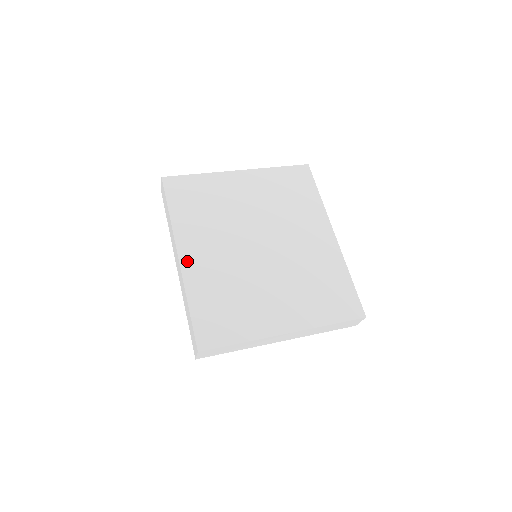
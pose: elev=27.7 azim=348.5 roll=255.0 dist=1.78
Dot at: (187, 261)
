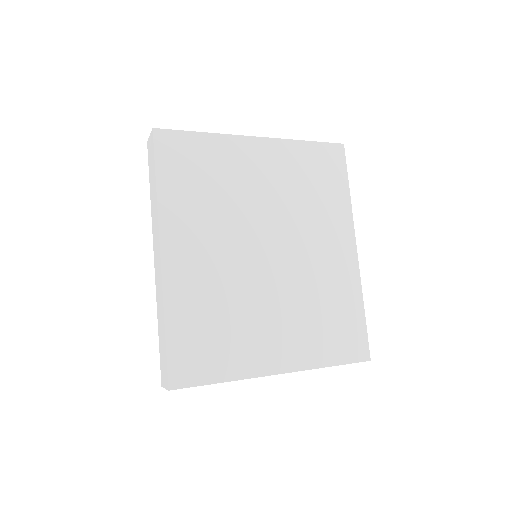
Dot at: (171, 262)
